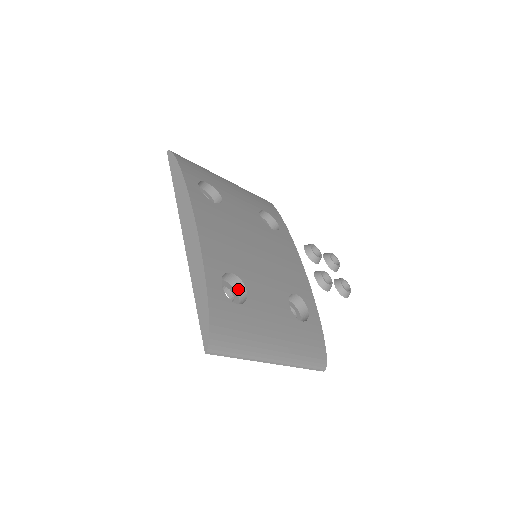
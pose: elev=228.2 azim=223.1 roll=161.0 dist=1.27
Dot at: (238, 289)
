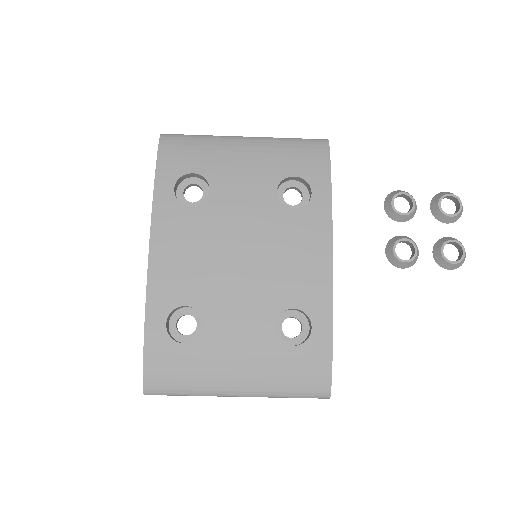
Dot at: occluded
